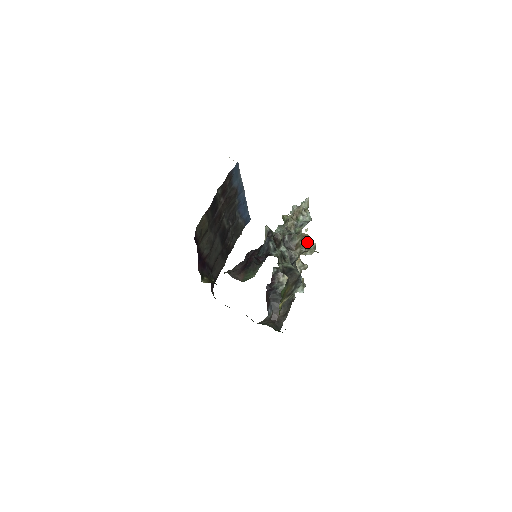
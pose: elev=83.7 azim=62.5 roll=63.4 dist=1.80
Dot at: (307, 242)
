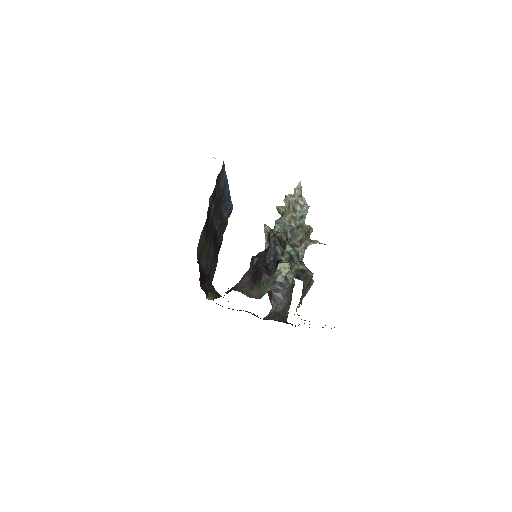
Dot at: (310, 234)
